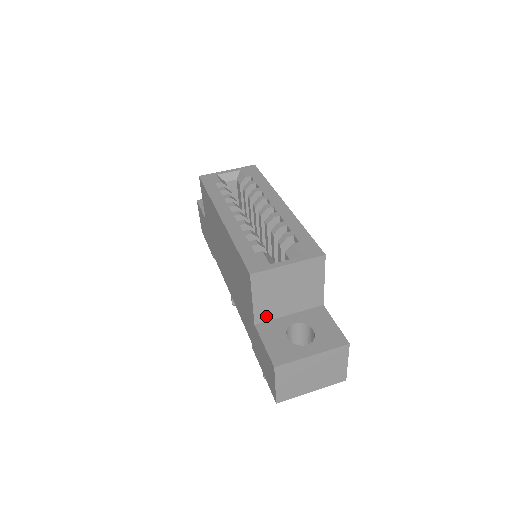
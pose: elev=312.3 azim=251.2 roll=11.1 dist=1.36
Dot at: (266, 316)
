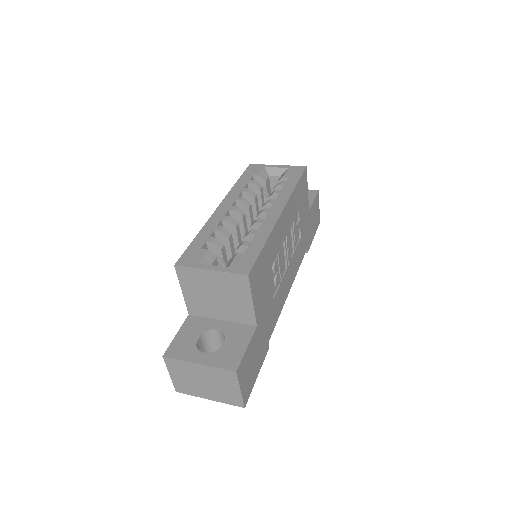
Dot at: (198, 311)
